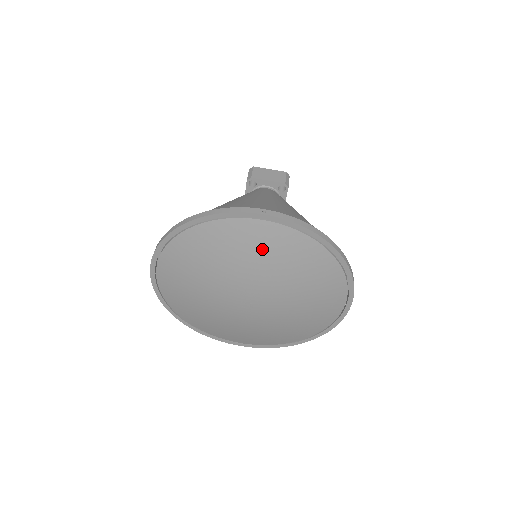
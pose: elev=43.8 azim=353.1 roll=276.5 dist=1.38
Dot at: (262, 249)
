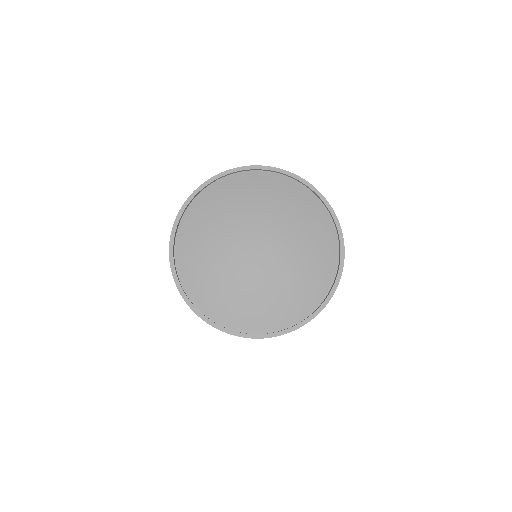
Dot at: (311, 223)
